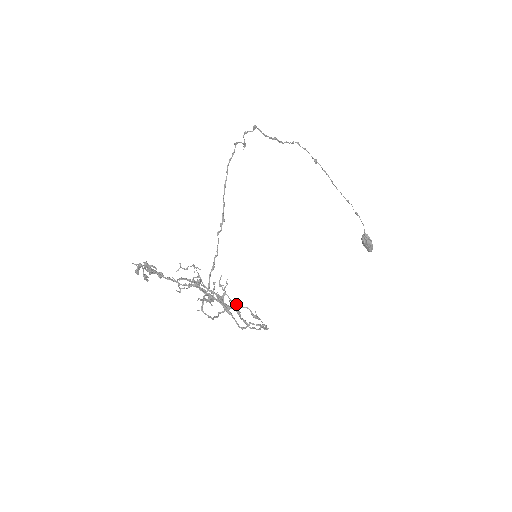
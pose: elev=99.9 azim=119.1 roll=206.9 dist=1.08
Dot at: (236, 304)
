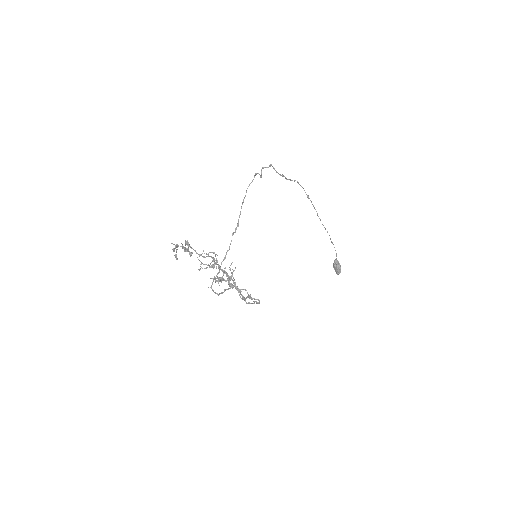
Dot at: occluded
